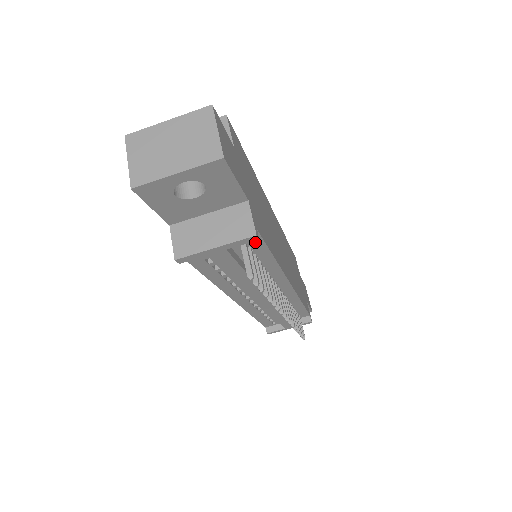
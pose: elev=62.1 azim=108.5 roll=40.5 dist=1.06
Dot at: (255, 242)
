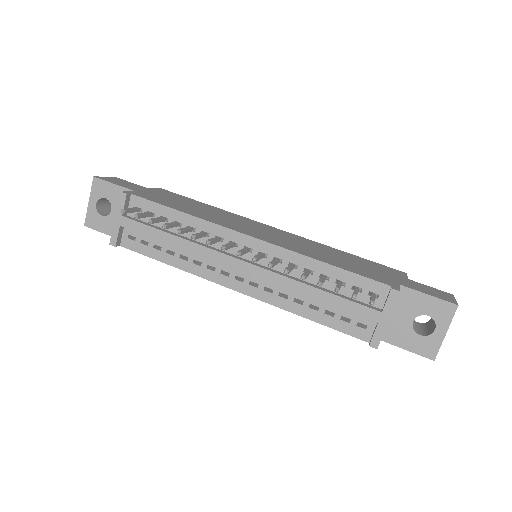
Dot at: (146, 205)
